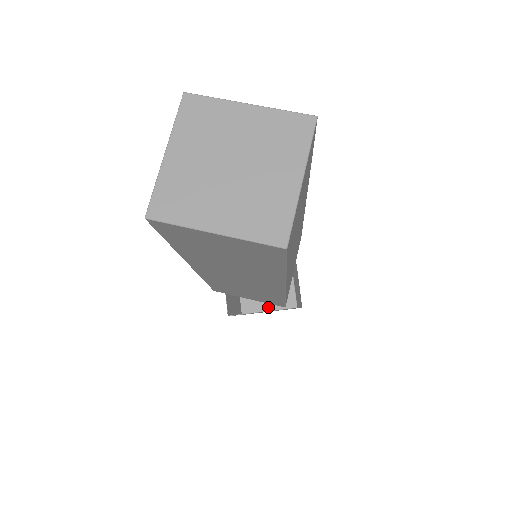
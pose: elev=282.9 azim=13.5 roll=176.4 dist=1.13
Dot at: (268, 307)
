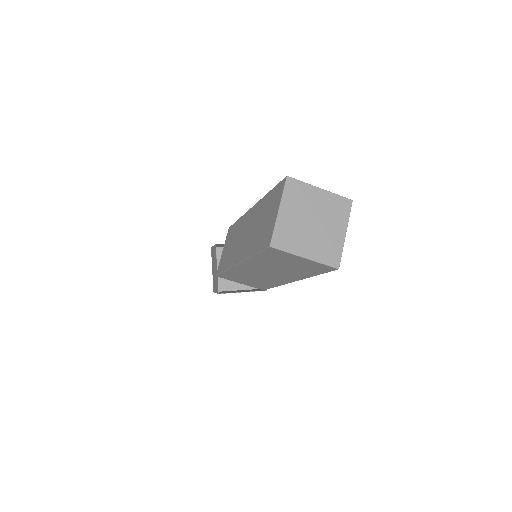
Dot at: (234, 288)
